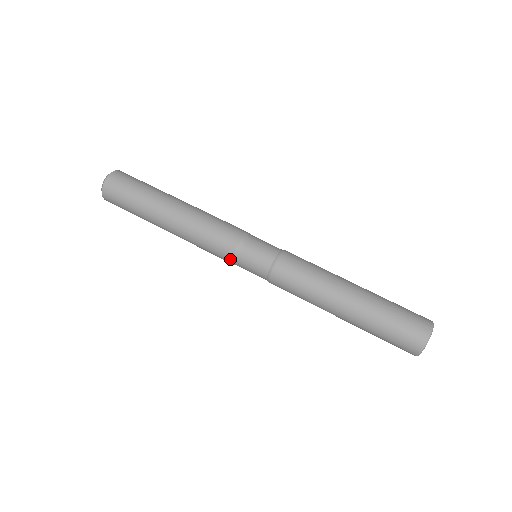
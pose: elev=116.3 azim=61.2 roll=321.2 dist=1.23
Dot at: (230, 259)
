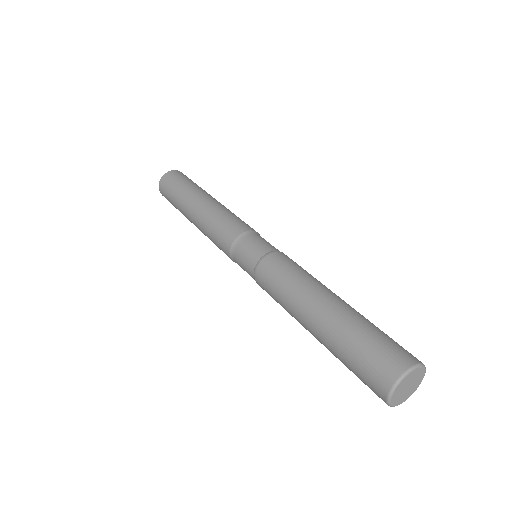
Dot at: (230, 244)
